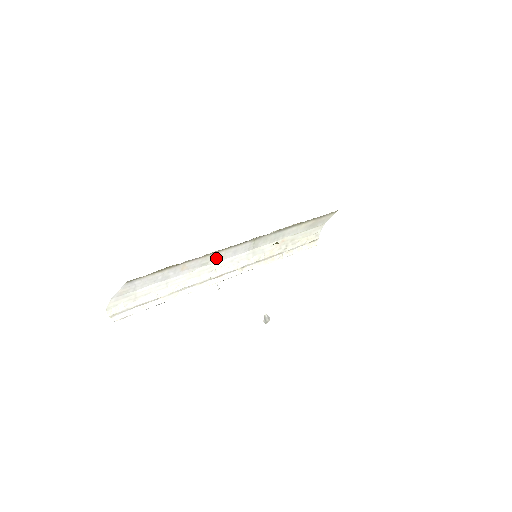
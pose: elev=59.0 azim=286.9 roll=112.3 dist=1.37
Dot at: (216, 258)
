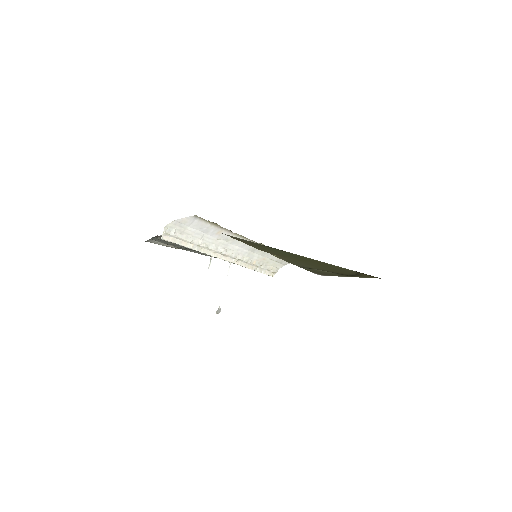
Dot at: (235, 241)
